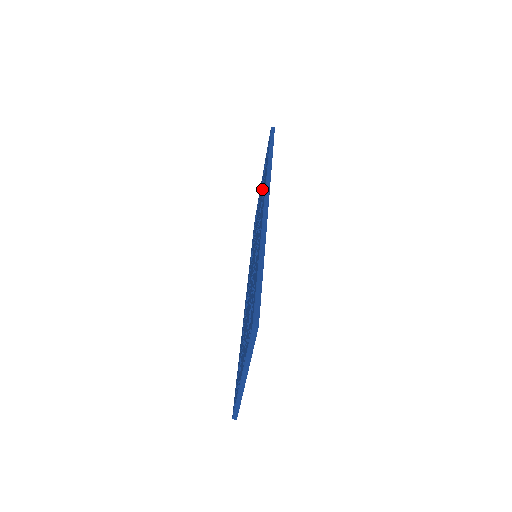
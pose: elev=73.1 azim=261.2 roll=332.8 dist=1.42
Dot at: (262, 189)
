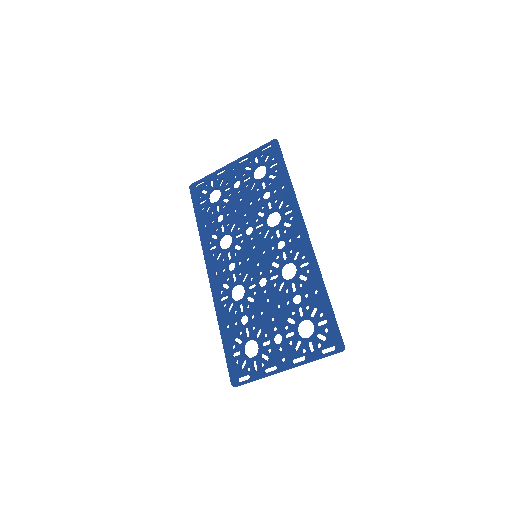
Dot at: (262, 195)
